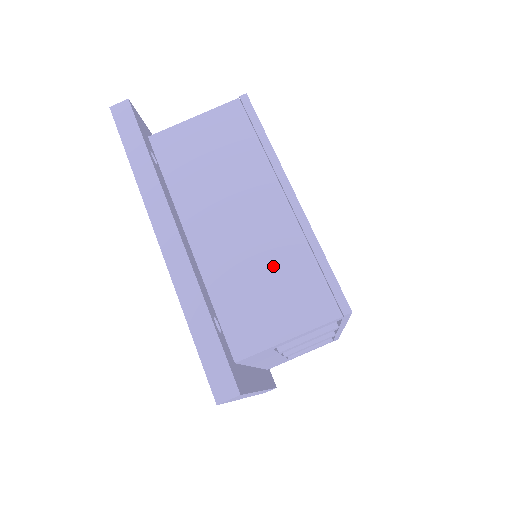
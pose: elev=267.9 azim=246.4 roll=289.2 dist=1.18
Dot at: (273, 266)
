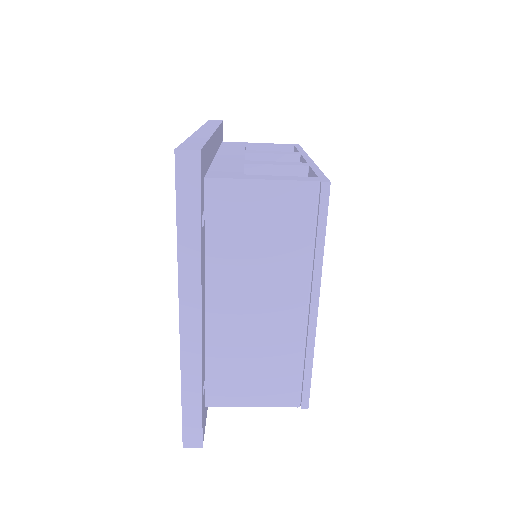
Dot at: (268, 355)
